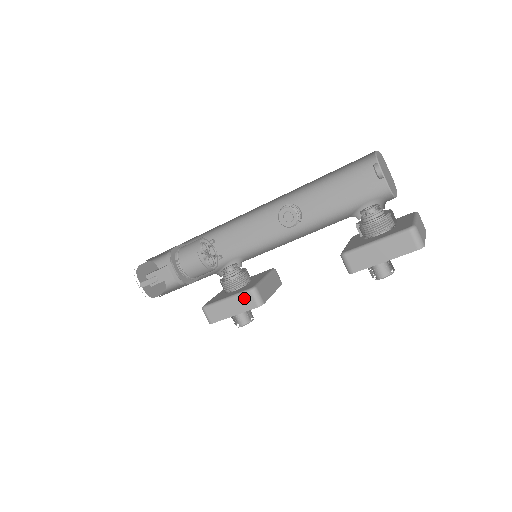
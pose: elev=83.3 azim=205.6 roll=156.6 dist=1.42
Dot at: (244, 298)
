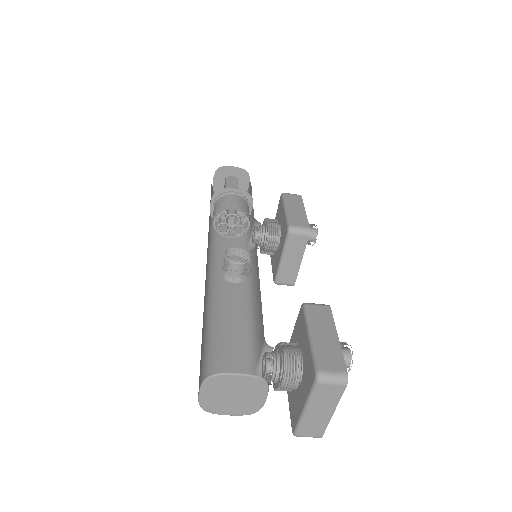
Dot at: occluded
